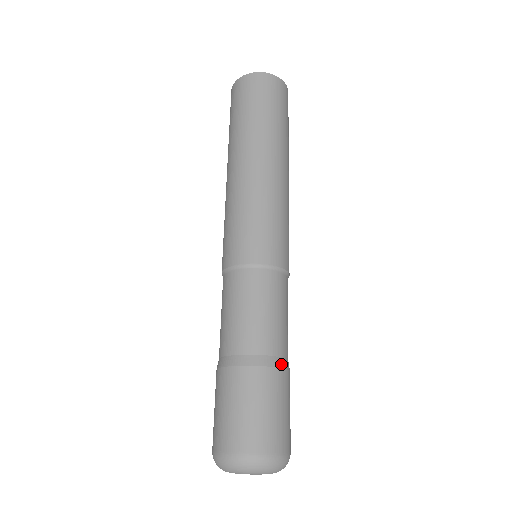
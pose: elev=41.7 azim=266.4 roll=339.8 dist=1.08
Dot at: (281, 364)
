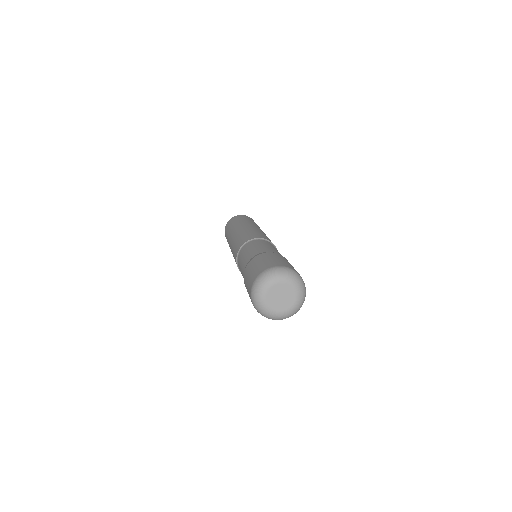
Dot at: occluded
